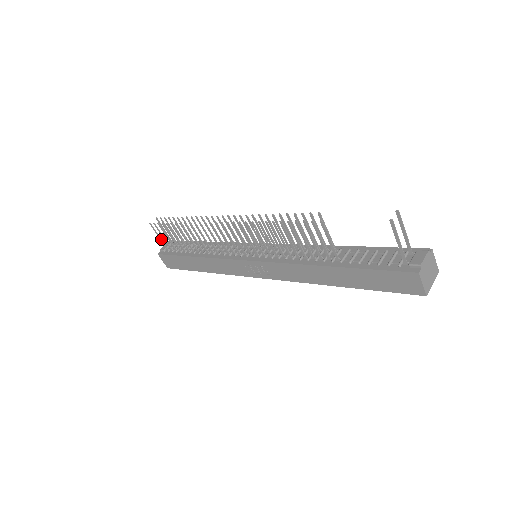
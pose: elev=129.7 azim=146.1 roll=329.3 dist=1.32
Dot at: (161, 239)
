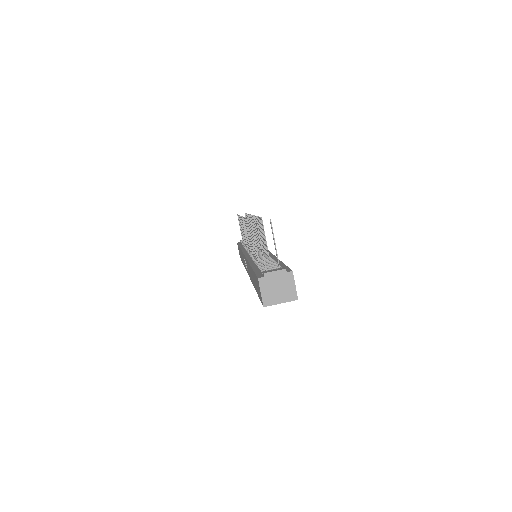
Dot at: occluded
